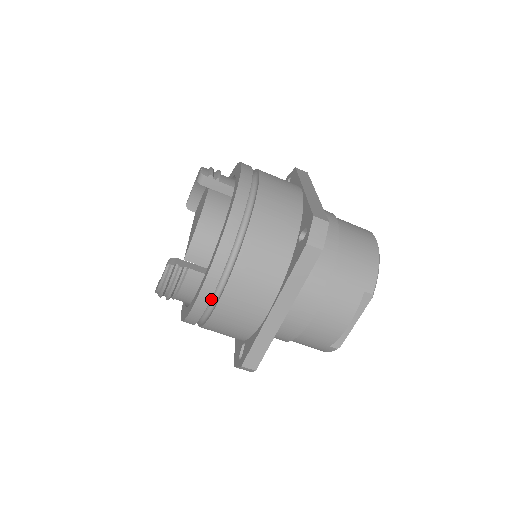
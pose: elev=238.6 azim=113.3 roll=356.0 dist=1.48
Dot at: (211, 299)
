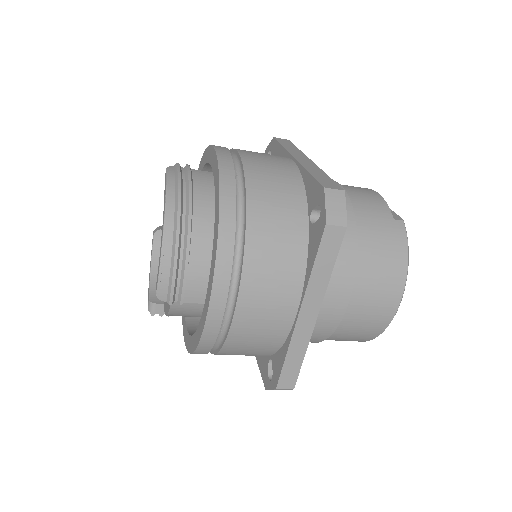
Dot at: occluded
